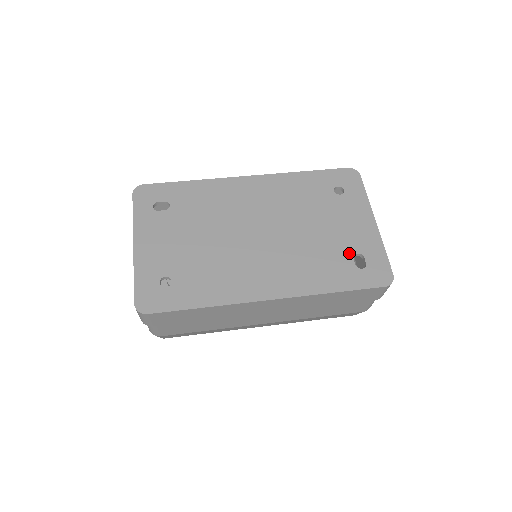
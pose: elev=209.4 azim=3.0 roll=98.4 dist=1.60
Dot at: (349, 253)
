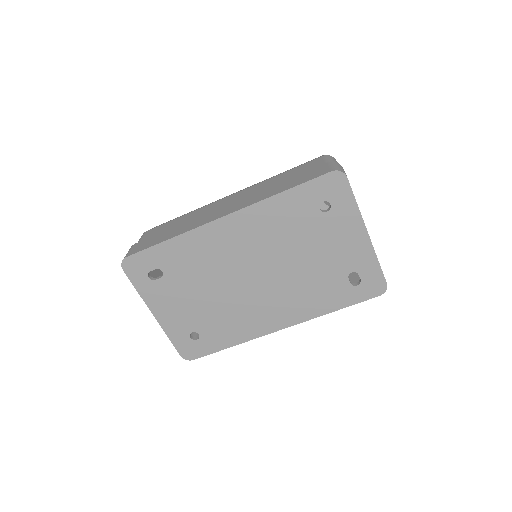
Dot at: (343, 274)
